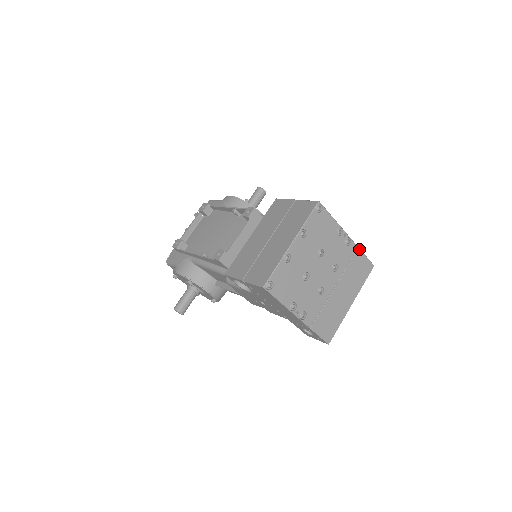
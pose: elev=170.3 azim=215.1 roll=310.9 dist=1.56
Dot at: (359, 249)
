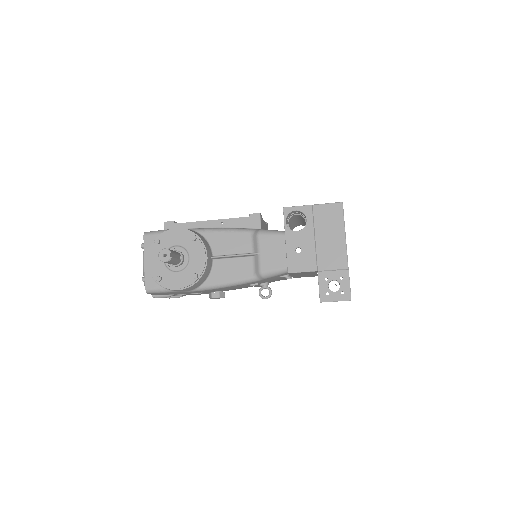
Dot at: occluded
